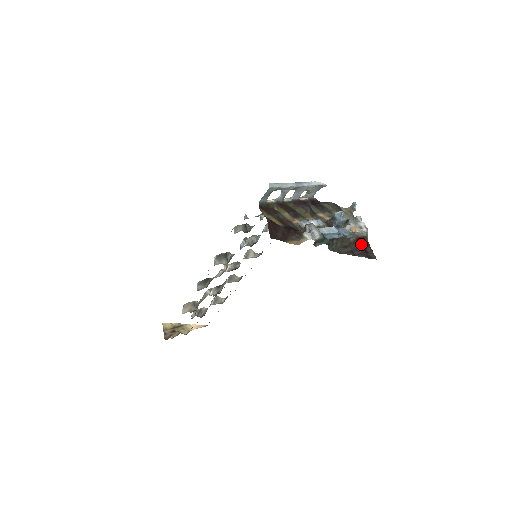
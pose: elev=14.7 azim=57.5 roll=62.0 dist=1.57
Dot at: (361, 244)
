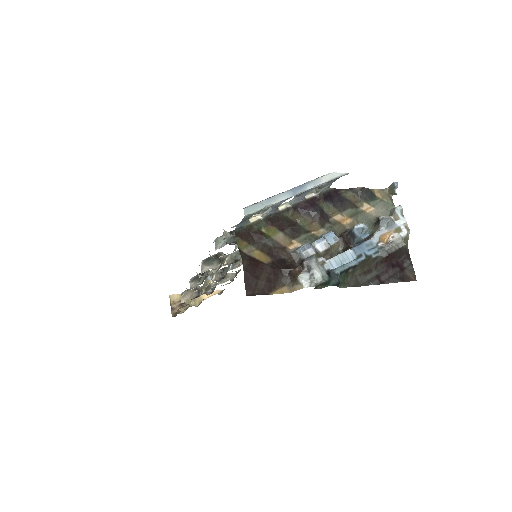
Dot at: (395, 259)
